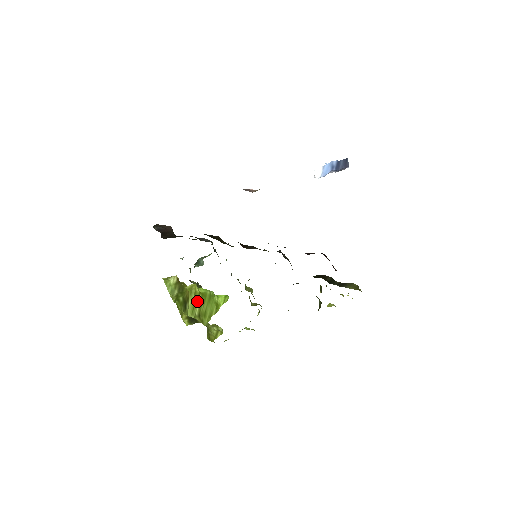
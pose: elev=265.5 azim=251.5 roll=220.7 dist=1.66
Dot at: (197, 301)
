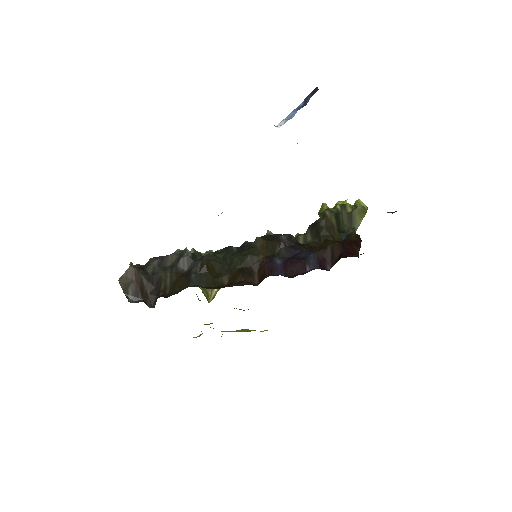
Dot at: occluded
